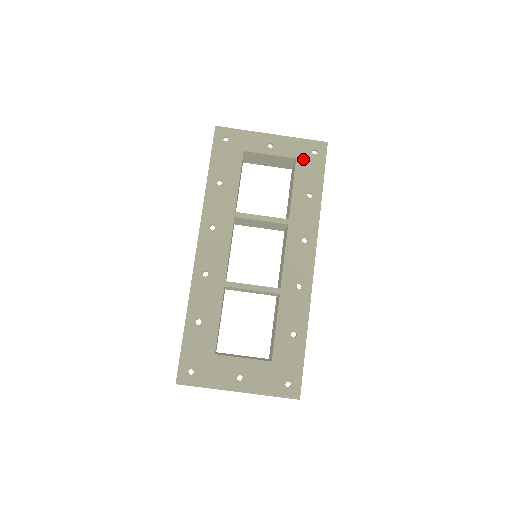
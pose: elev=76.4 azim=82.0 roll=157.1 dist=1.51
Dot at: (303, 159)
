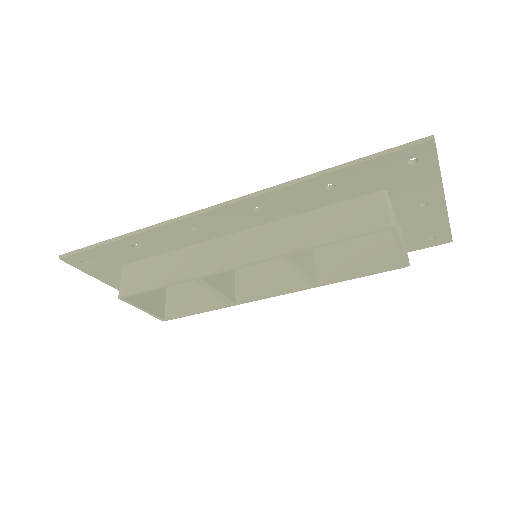
Dot at: (416, 235)
